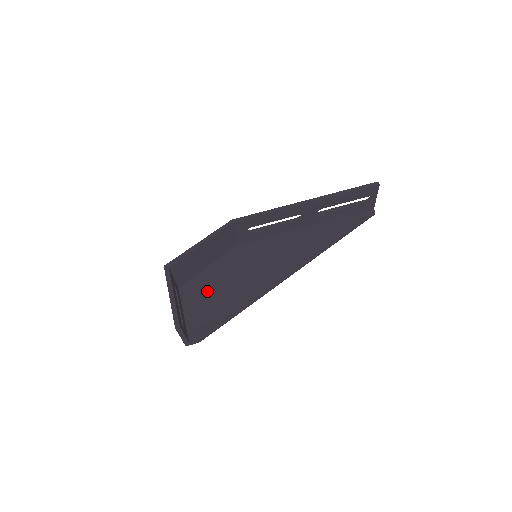
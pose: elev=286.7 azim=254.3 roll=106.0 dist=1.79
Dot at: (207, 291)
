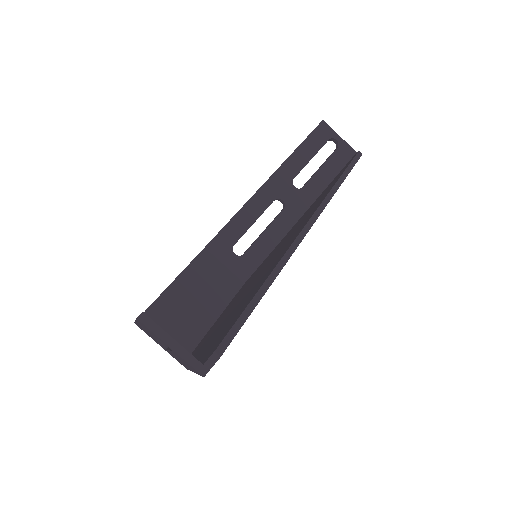
Dot at: (219, 325)
